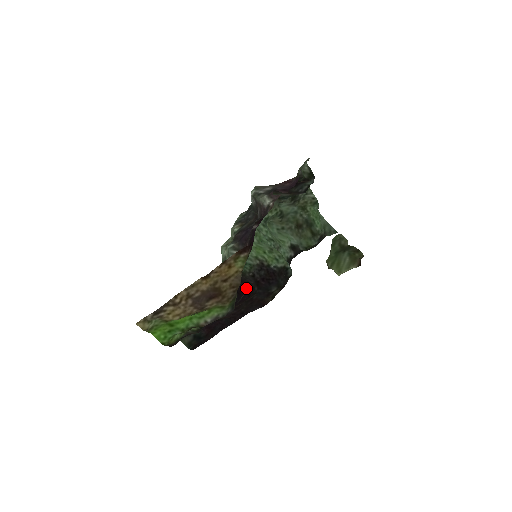
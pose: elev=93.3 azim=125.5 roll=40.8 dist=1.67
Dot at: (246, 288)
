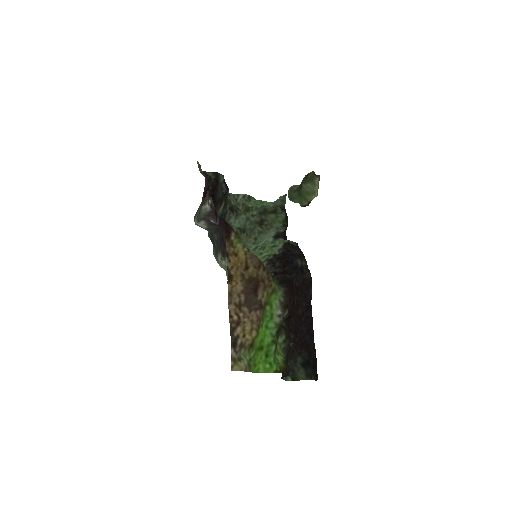
Dot at: (281, 282)
